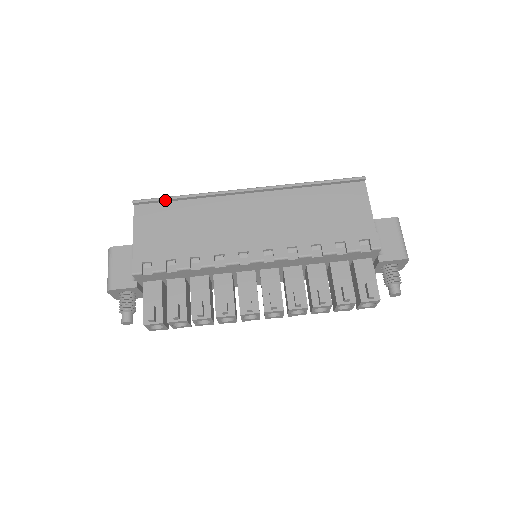
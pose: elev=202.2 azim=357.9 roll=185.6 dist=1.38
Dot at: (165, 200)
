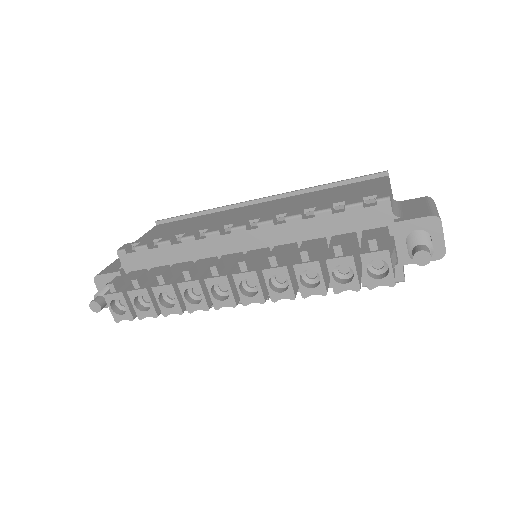
Dot at: (183, 217)
